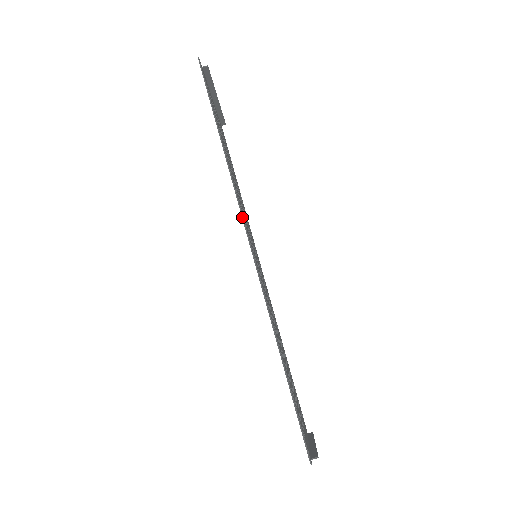
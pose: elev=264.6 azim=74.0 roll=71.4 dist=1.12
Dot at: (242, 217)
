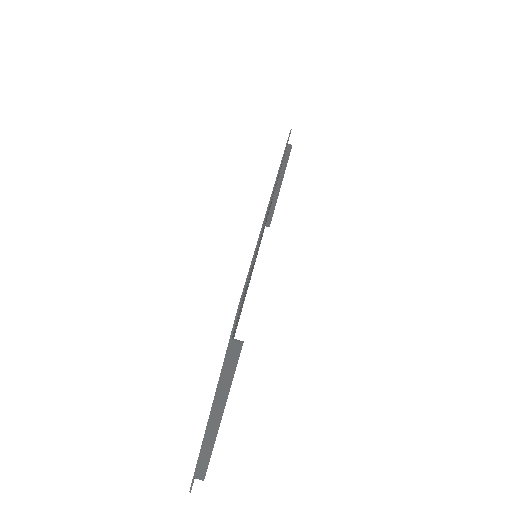
Dot at: (278, 172)
